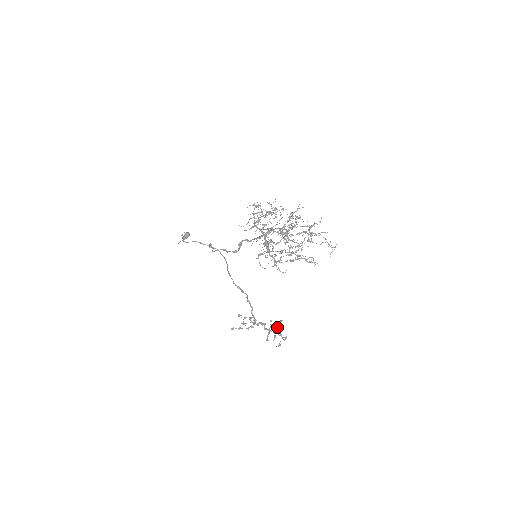
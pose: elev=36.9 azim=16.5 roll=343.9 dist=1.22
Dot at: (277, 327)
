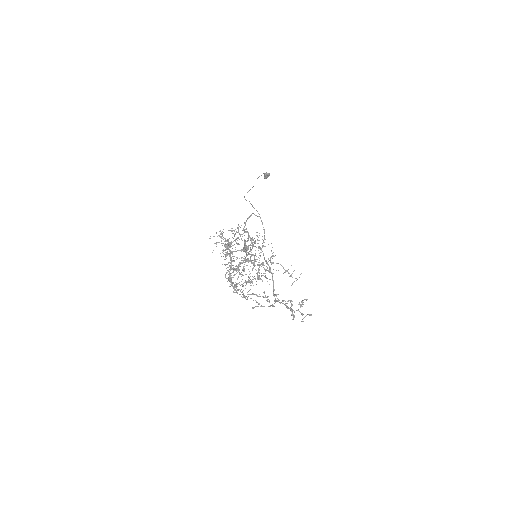
Dot at: (300, 306)
